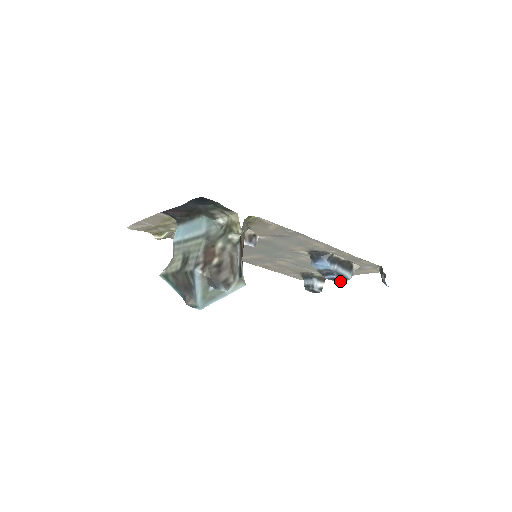
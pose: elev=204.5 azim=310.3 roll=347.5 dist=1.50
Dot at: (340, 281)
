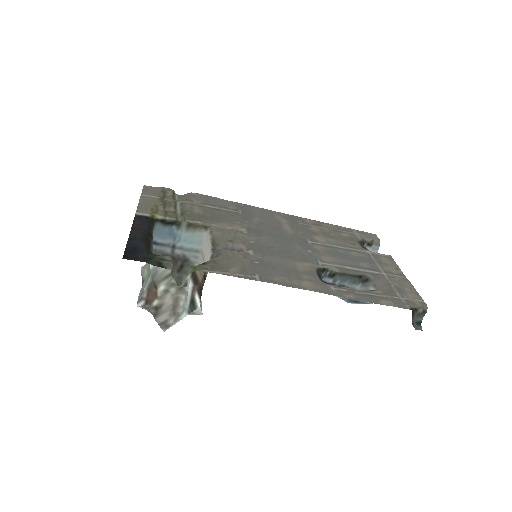
Dot at: occluded
